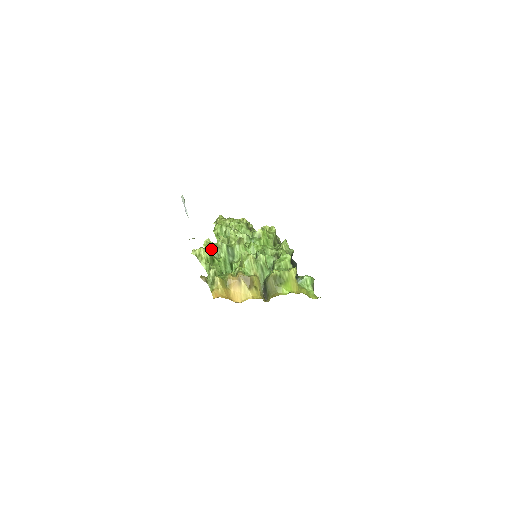
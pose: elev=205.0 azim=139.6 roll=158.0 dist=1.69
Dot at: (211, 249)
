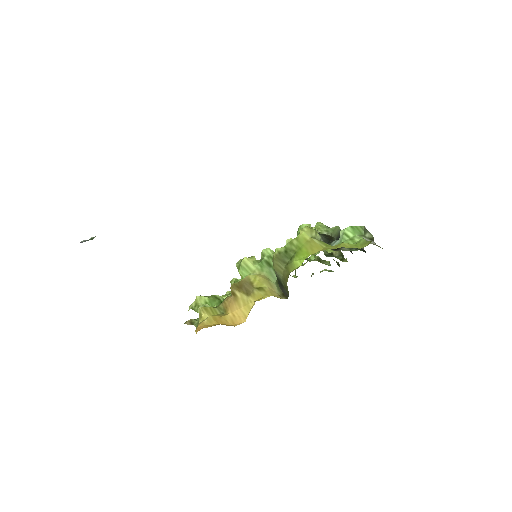
Dot at: occluded
